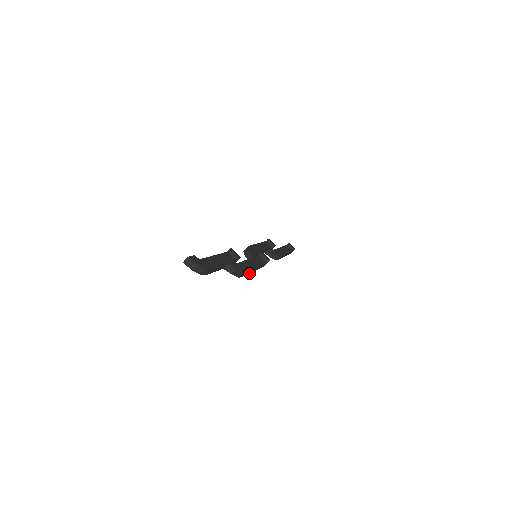
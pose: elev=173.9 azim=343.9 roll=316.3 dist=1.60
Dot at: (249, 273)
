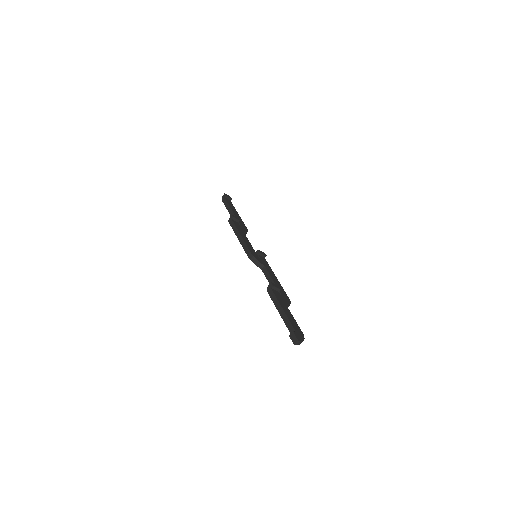
Dot at: occluded
